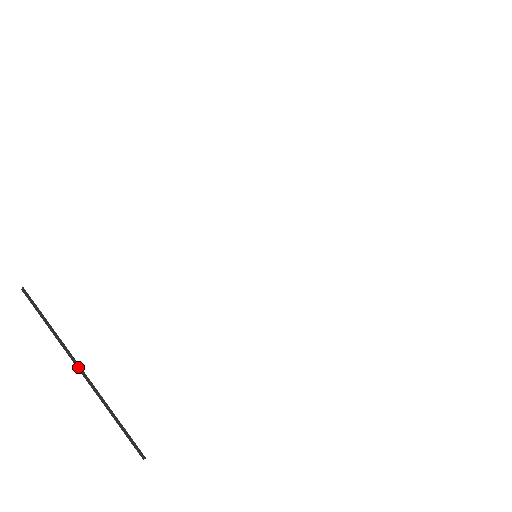
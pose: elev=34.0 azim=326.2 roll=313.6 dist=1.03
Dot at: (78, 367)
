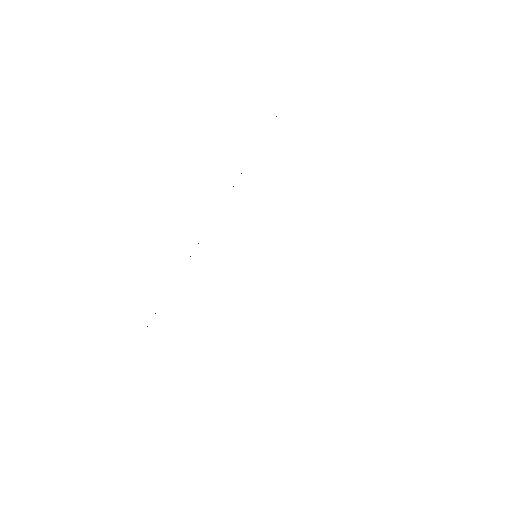
Dot at: occluded
